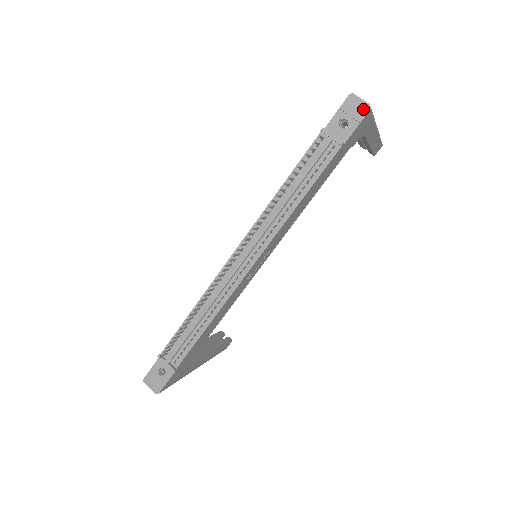
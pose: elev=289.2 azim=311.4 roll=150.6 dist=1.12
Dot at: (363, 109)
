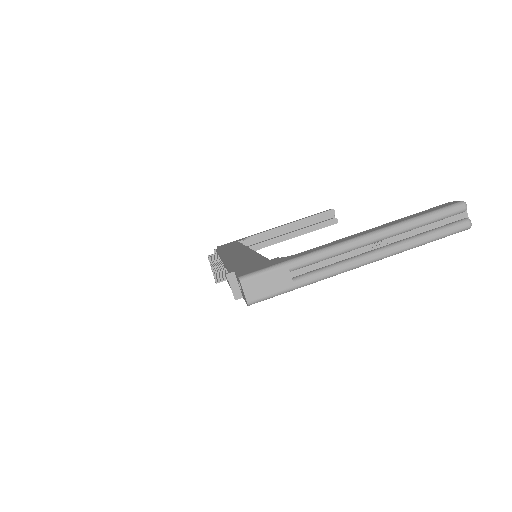
Dot at: (245, 299)
